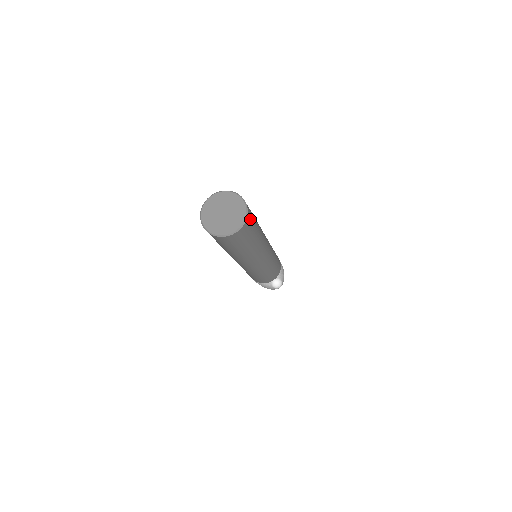
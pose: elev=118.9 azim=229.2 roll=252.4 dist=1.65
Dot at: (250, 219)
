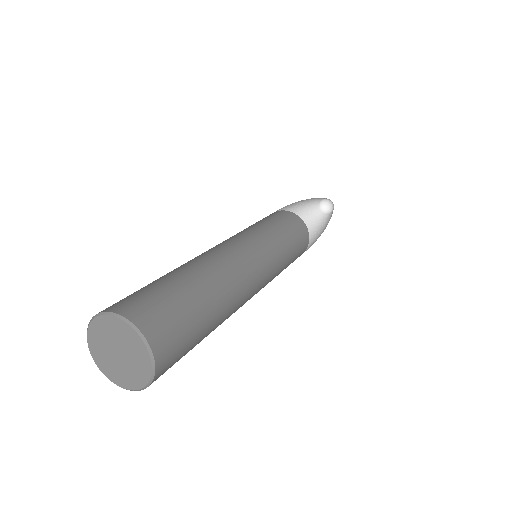
Dot at: occluded
